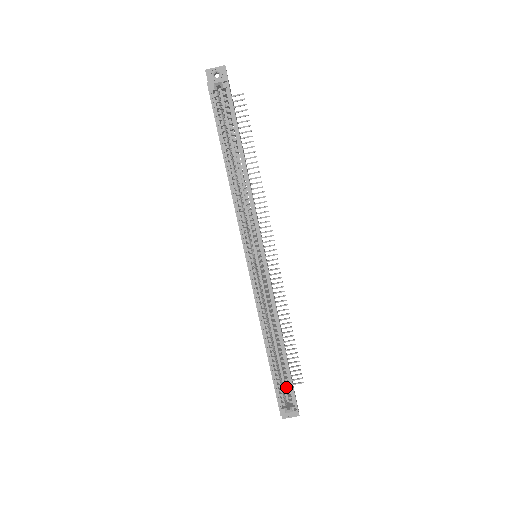
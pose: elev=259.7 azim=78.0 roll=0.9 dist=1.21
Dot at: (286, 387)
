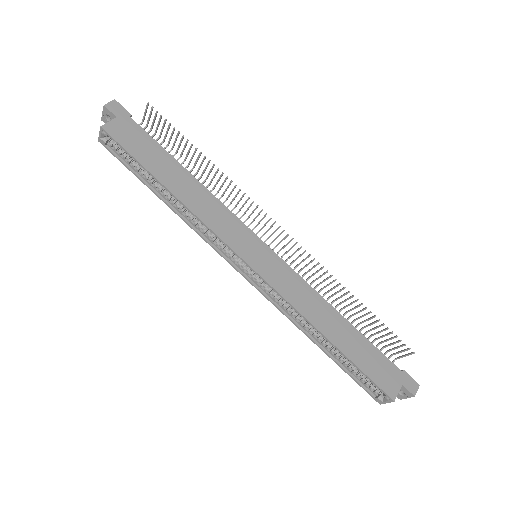
Dot at: (366, 376)
